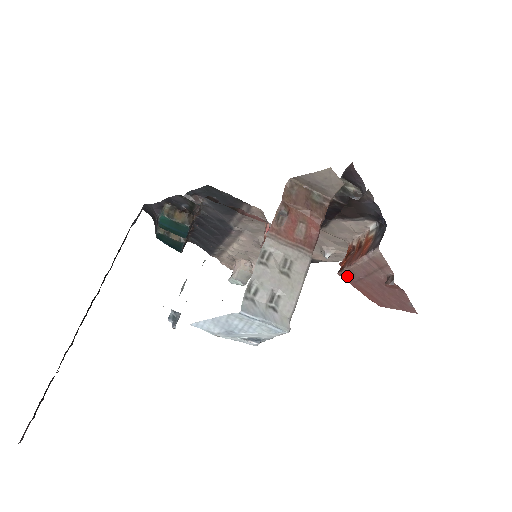
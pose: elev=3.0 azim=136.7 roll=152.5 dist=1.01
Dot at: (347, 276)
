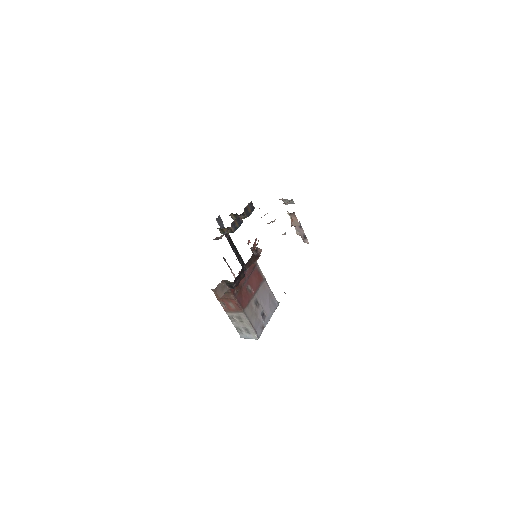
Dot at: occluded
